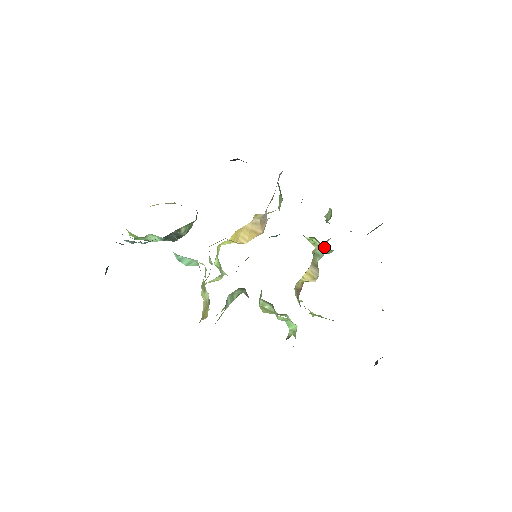
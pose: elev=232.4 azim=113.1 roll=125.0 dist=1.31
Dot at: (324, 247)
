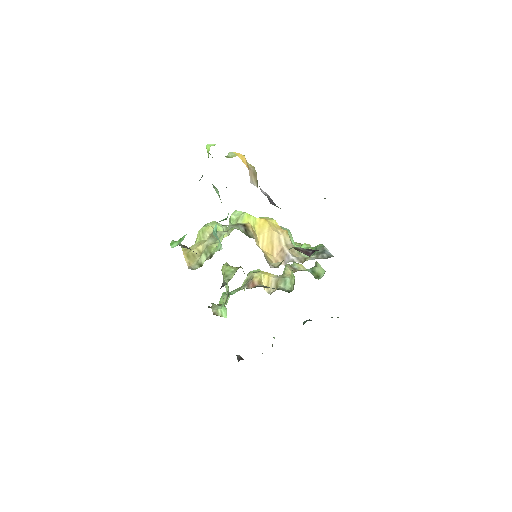
Dot at: (293, 288)
